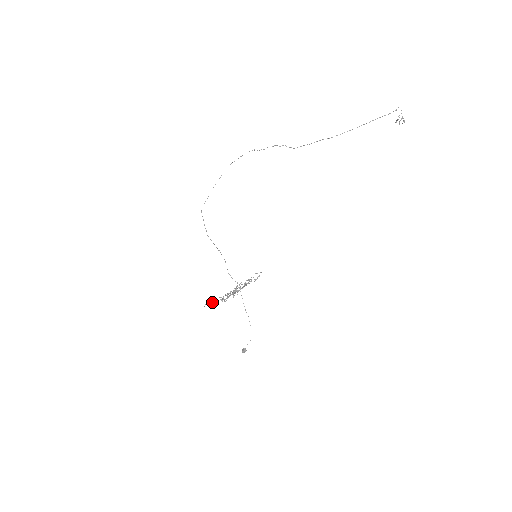
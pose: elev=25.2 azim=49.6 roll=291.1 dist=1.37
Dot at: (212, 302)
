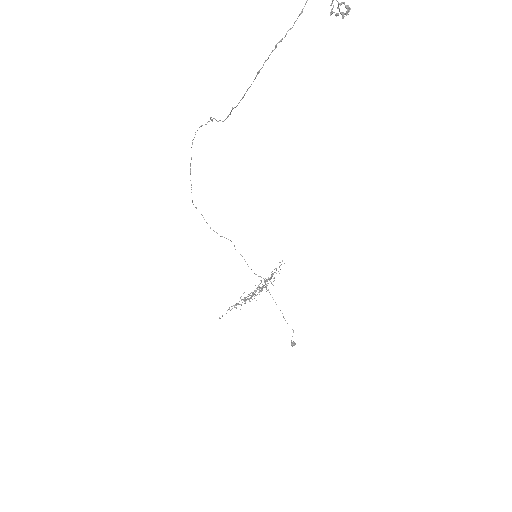
Dot at: (250, 295)
